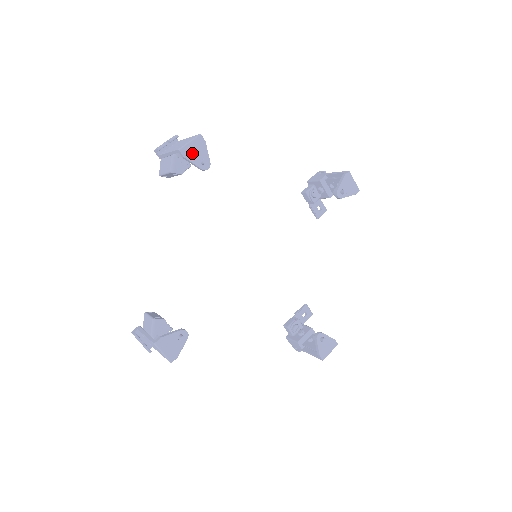
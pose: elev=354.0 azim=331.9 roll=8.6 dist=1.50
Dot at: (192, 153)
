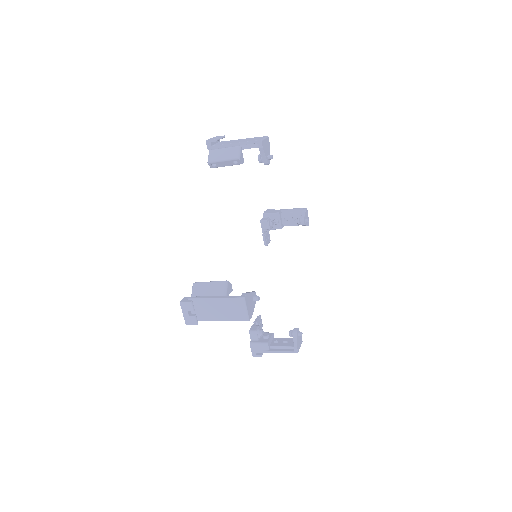
Dot at: (265, 147)
